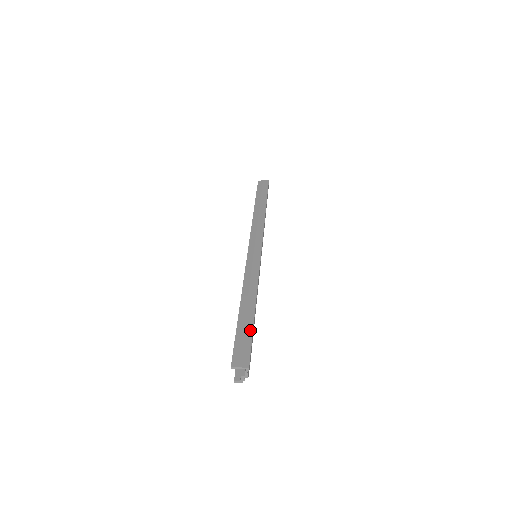
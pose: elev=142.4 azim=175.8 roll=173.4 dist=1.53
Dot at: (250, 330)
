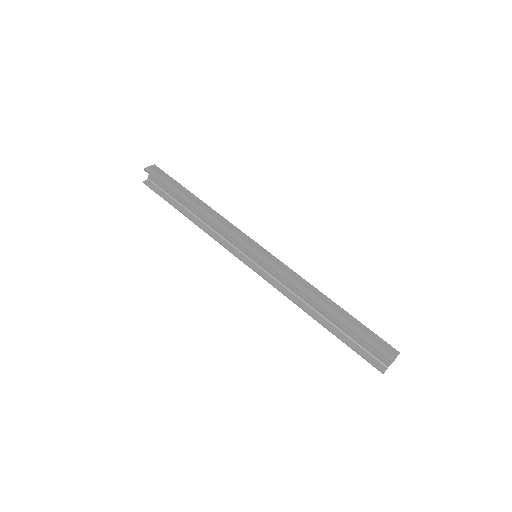
Dot at: (360, 324)
